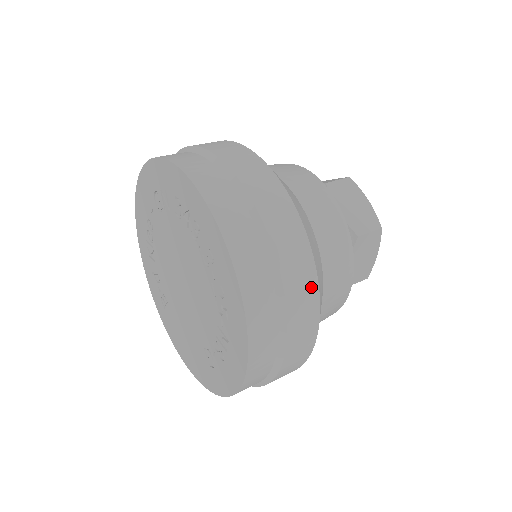
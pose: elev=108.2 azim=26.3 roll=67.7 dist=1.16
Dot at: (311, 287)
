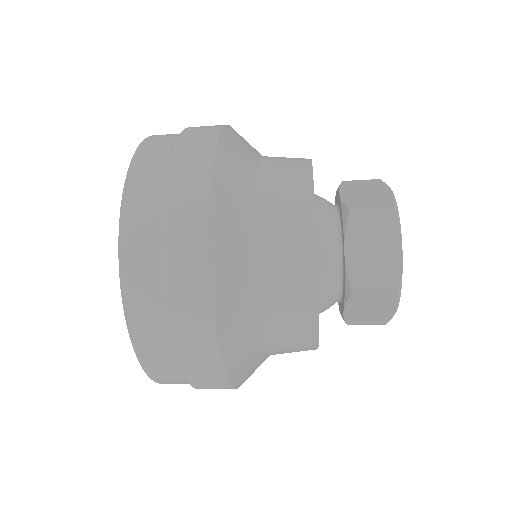
Dot at: (210, 353)
